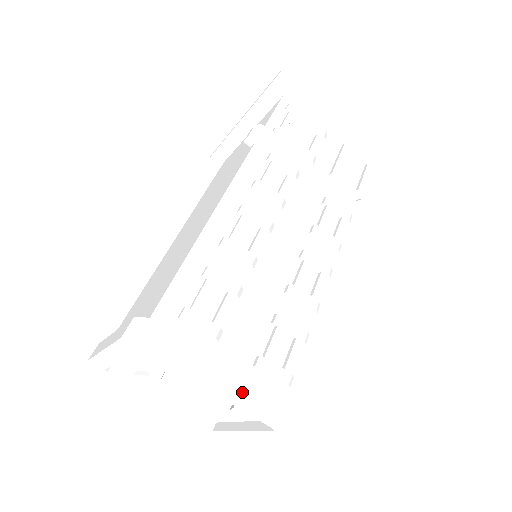
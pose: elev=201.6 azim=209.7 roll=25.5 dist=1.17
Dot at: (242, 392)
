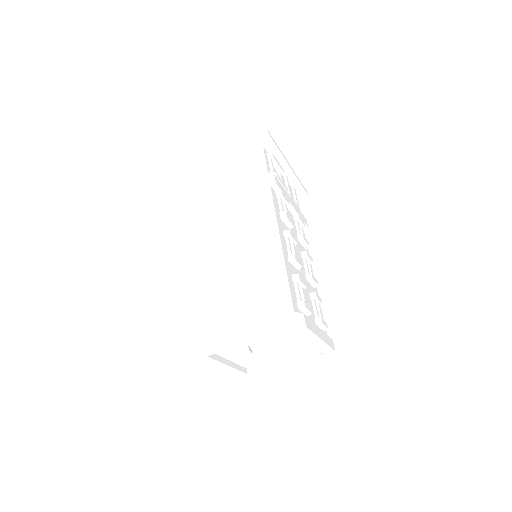
Dot at: (324, 338)
